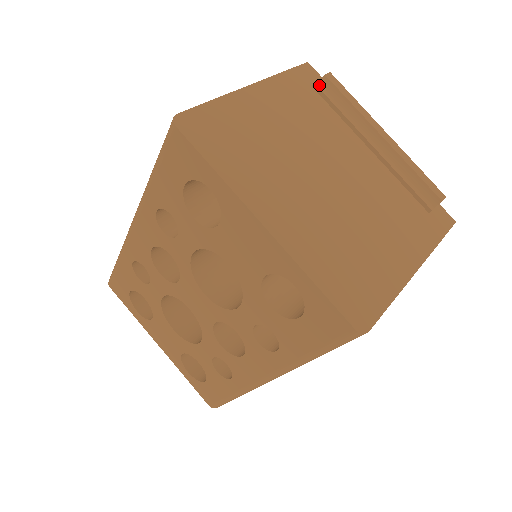
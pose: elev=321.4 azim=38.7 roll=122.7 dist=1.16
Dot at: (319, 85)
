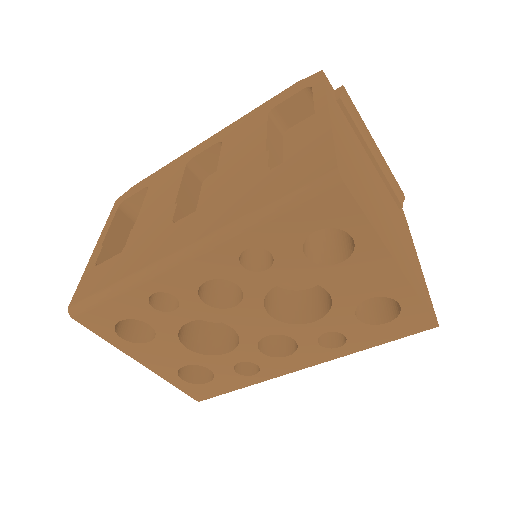
Dot at: (342, 100)
